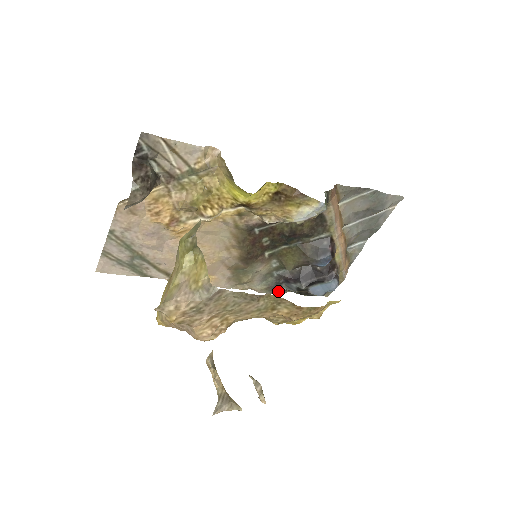
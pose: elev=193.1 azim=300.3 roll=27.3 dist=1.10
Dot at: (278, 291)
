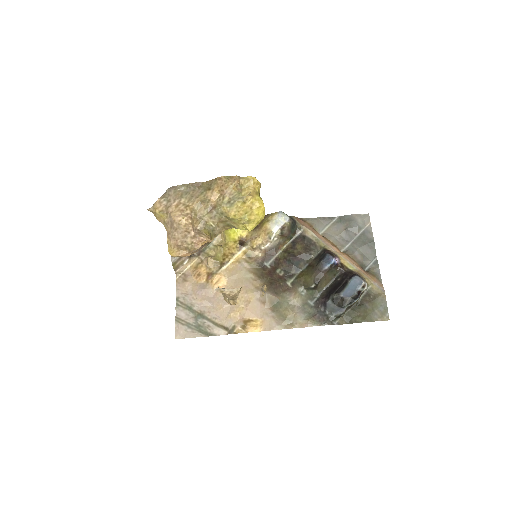
Dot at: (327, 321)
